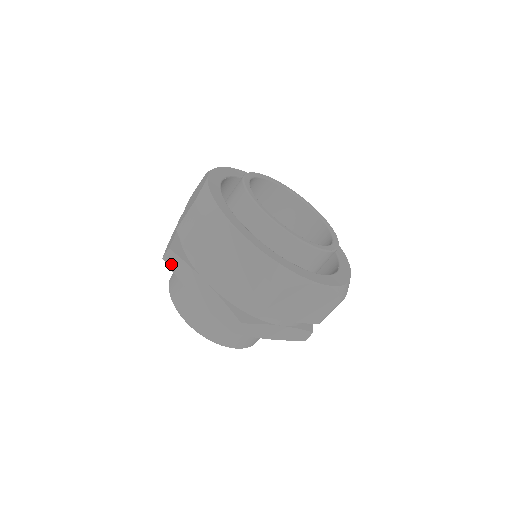
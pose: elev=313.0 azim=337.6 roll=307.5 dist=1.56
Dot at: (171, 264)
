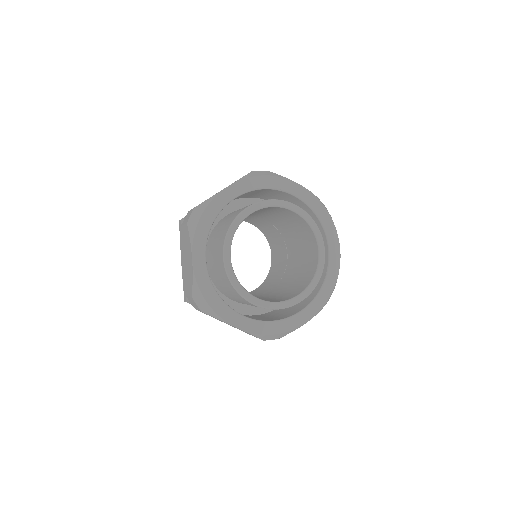
Dot at: occluded
